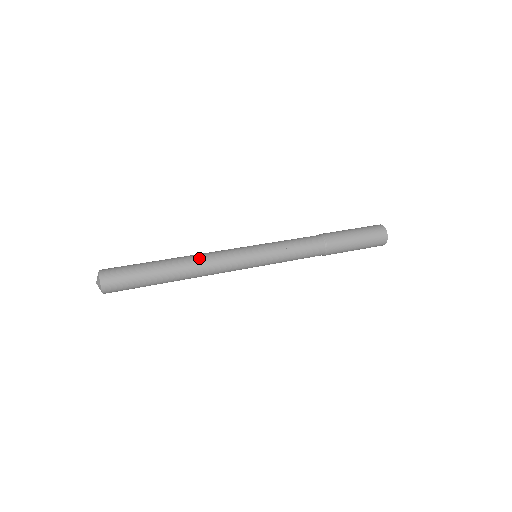
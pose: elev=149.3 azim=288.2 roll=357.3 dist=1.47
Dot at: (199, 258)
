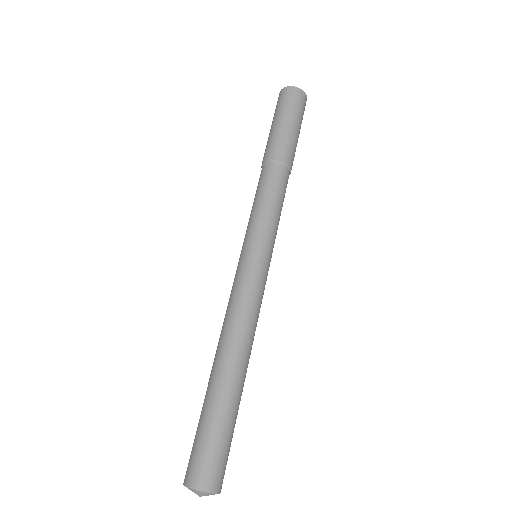
Dot at: (226, 331)
